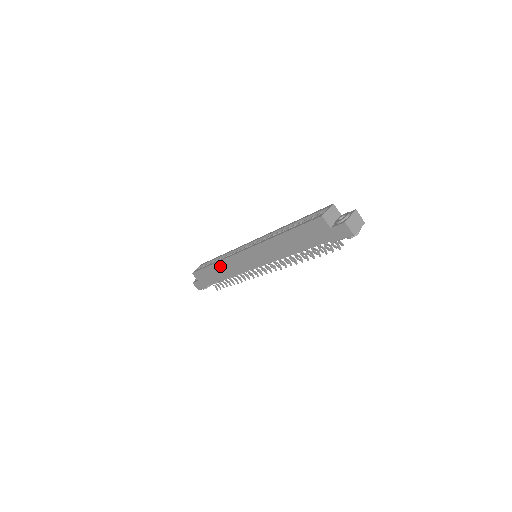
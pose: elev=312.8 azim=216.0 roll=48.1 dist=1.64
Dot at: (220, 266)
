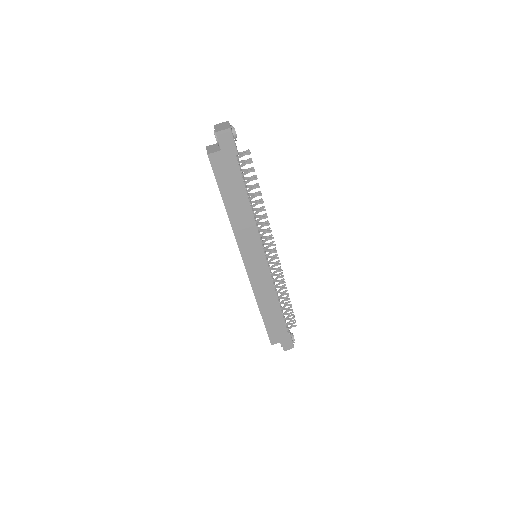
Dot at: (262, 303)
